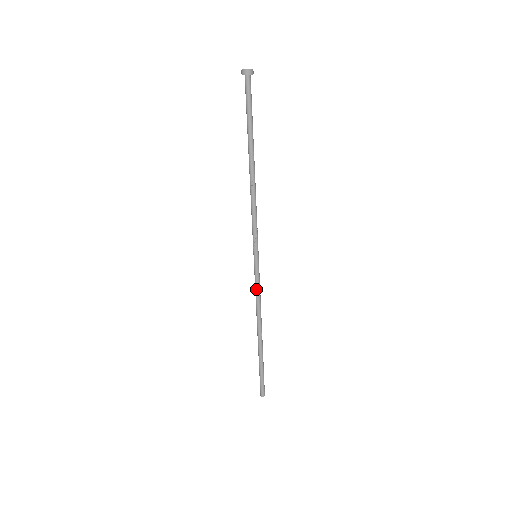
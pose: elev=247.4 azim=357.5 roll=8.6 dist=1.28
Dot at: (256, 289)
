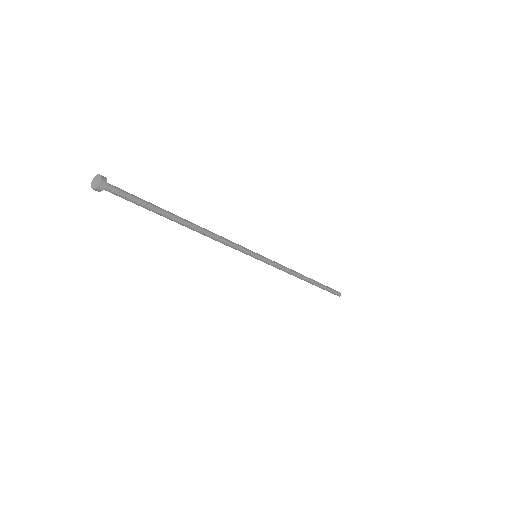
Dot at: (277, 268)
